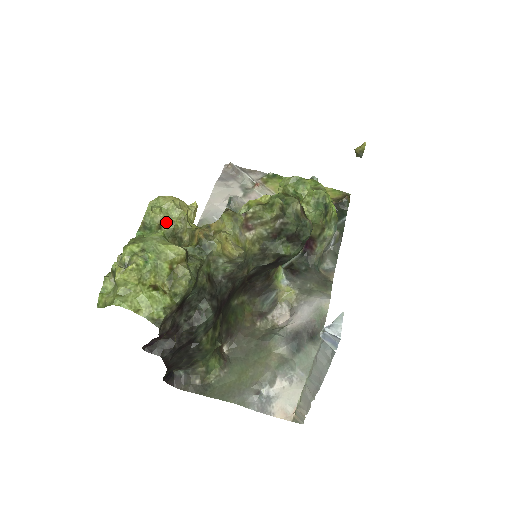
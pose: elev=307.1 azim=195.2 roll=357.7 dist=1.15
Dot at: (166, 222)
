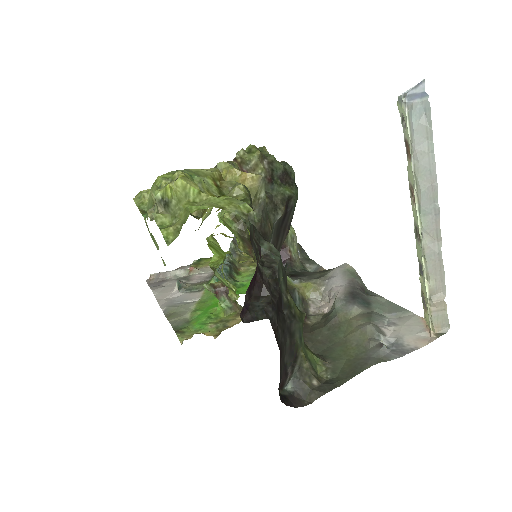
Dot at: occluded
